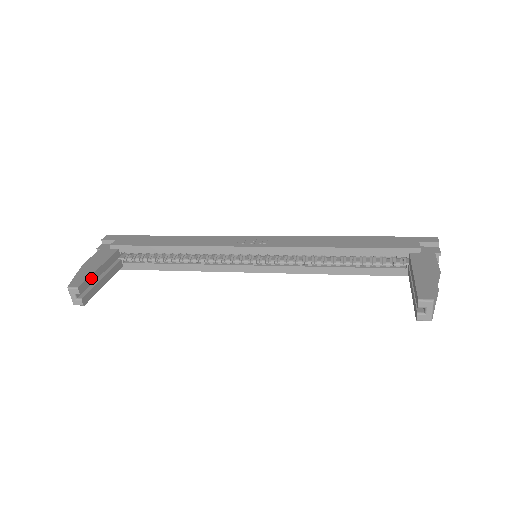
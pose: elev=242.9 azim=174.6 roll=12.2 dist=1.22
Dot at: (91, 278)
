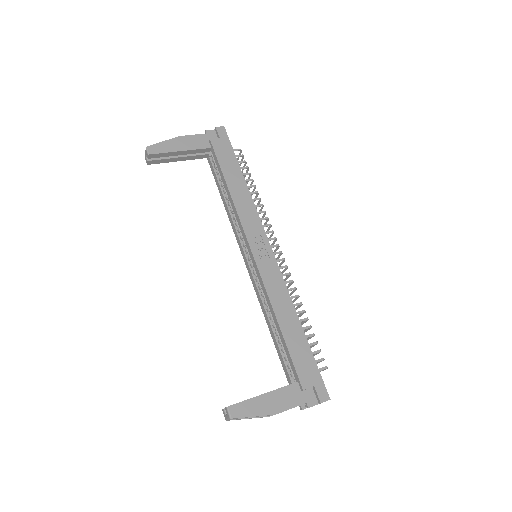
Dot at: (166, 154)
